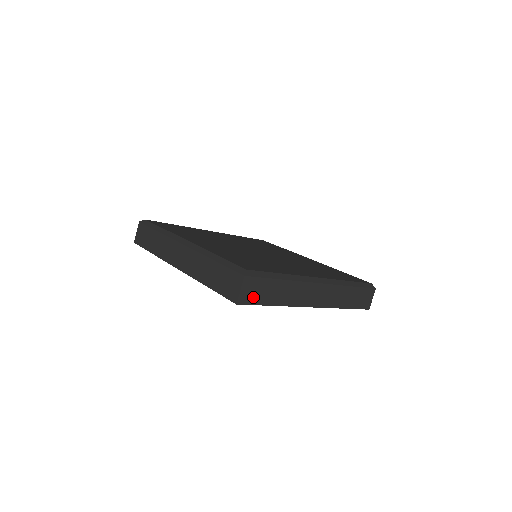
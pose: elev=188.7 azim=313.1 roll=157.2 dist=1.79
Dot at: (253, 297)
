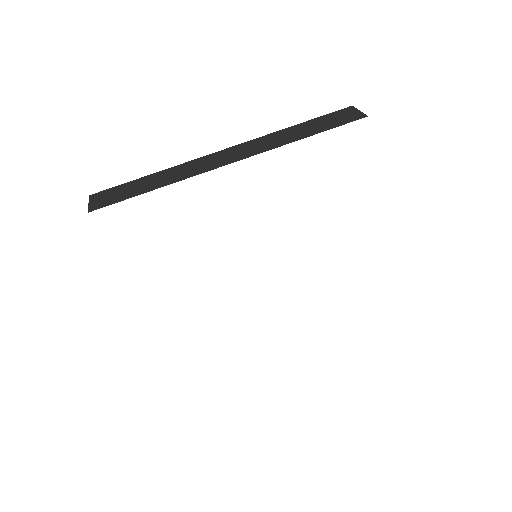
Dot at: occluded
